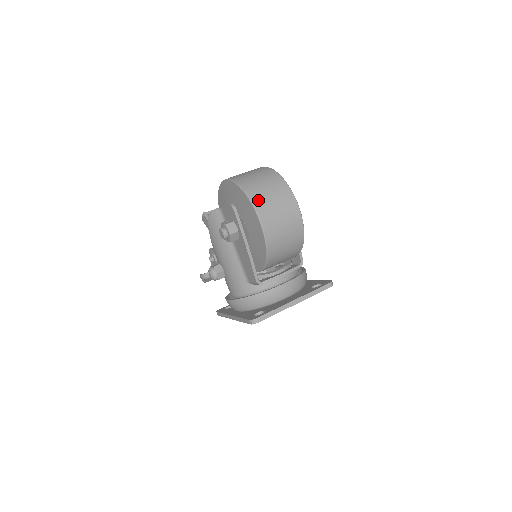
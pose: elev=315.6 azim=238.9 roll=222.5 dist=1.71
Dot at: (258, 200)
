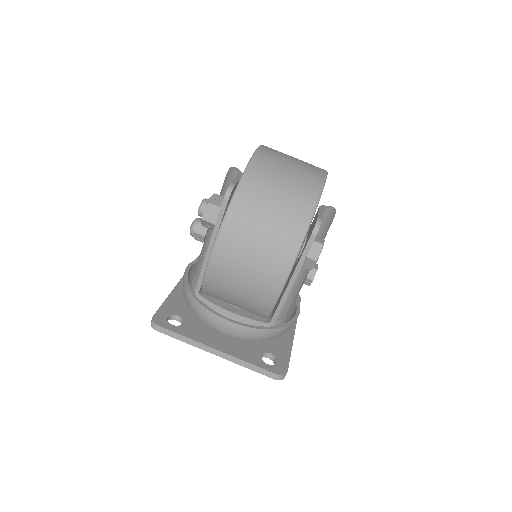
Dot at: (236, 222)
